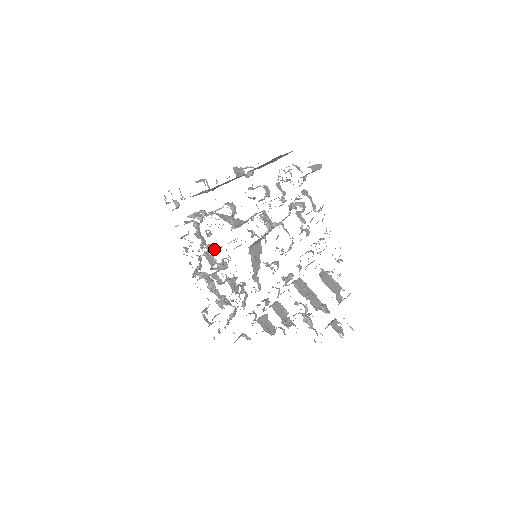
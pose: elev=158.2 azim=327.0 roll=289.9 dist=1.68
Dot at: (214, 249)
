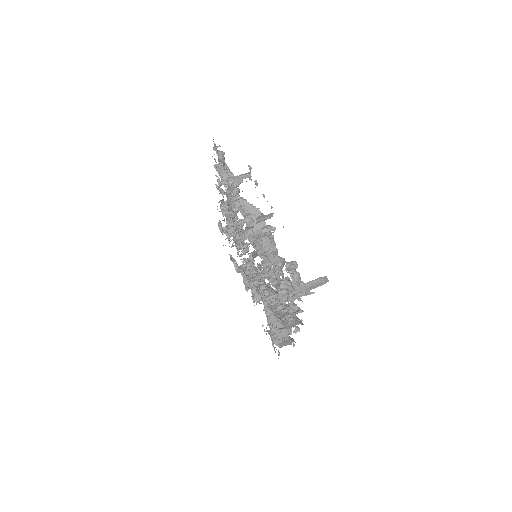
Dot at: (236, 212)
